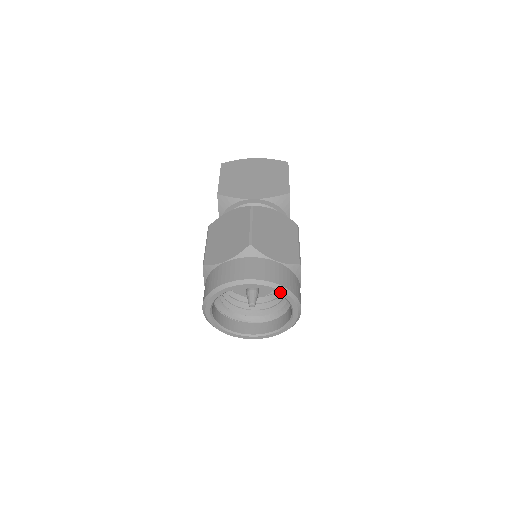
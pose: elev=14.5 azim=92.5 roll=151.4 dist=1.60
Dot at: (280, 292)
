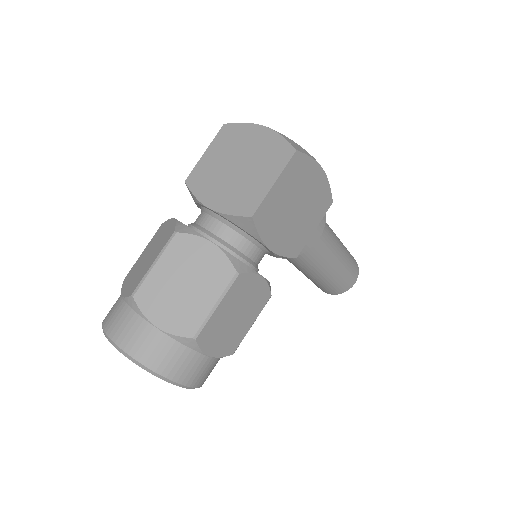
Dot at: (143, 367)
